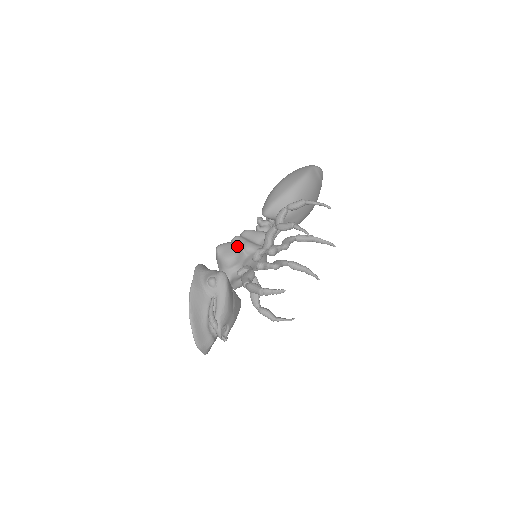
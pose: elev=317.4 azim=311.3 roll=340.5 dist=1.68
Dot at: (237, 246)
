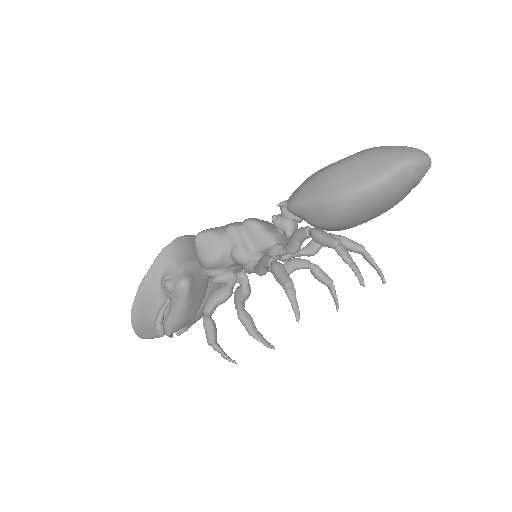
Dot at: (223, 246)
